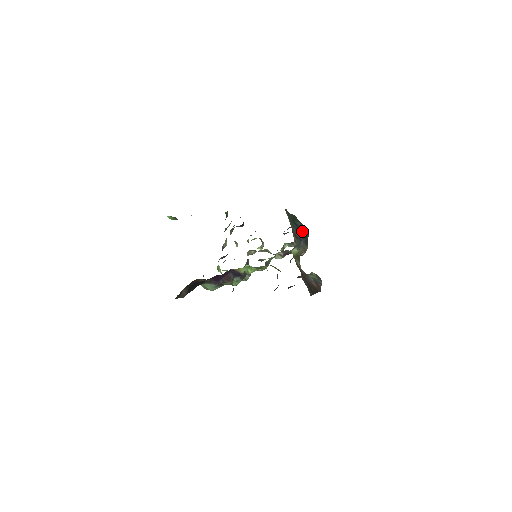
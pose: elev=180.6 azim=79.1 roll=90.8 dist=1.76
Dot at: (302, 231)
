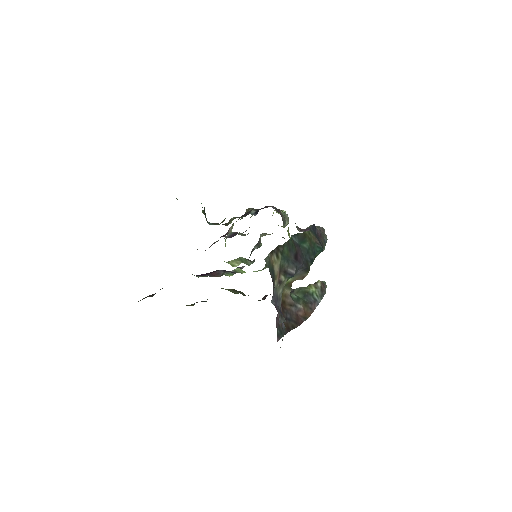
Dot at: (307, 255)
